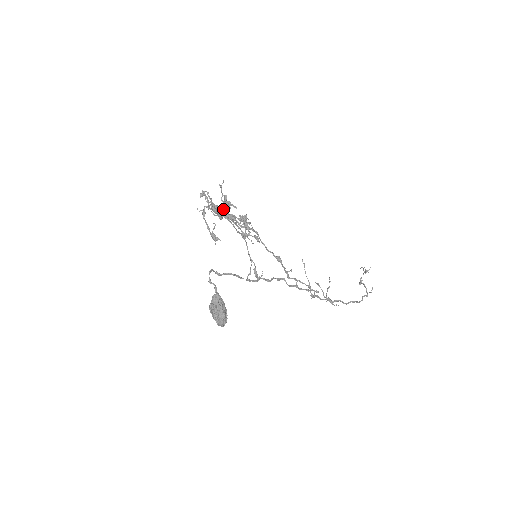
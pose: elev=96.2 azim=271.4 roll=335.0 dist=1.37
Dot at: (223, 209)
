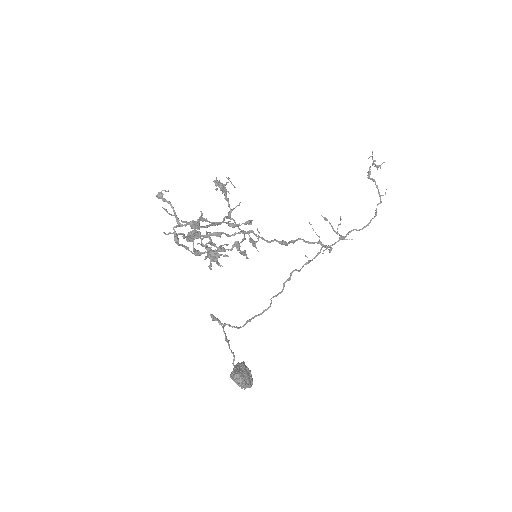
Dot at: occluded
